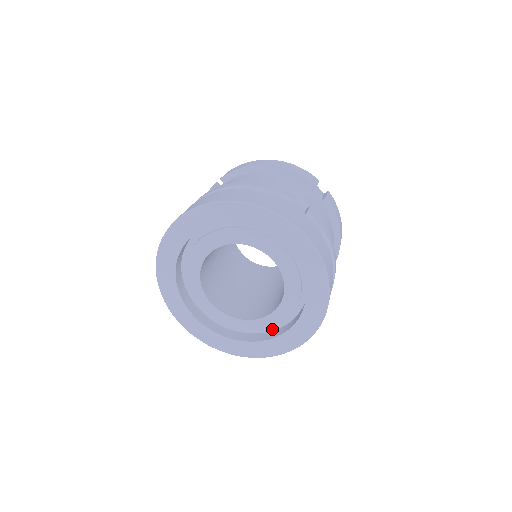
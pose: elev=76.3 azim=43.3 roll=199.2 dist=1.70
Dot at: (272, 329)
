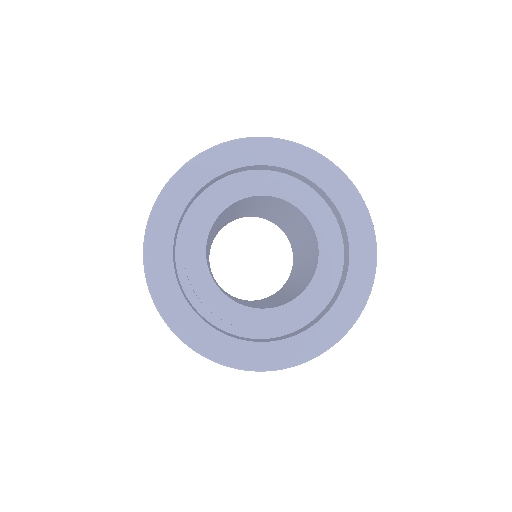
Dot at: (327, 294)
